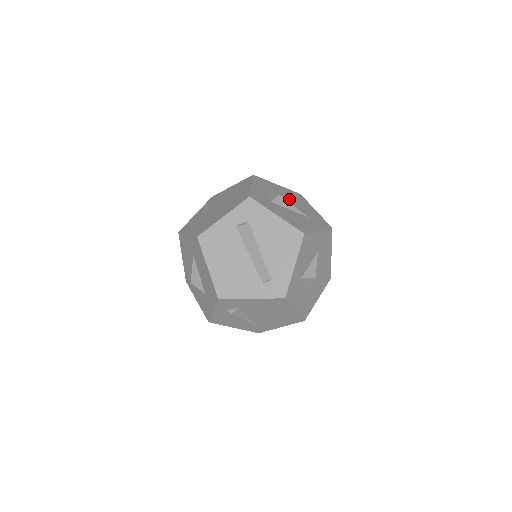
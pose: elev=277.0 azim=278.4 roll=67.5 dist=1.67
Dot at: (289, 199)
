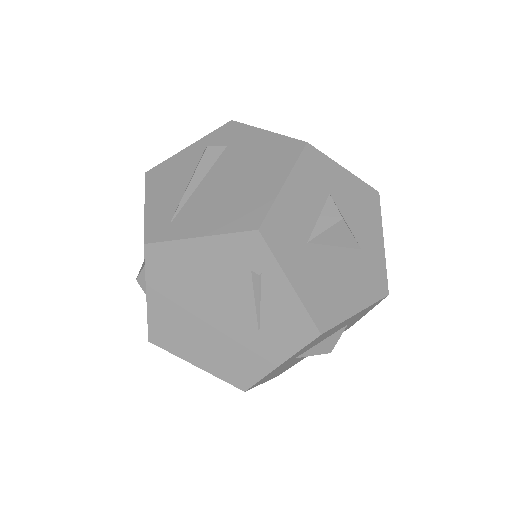
Dot at: occluded
